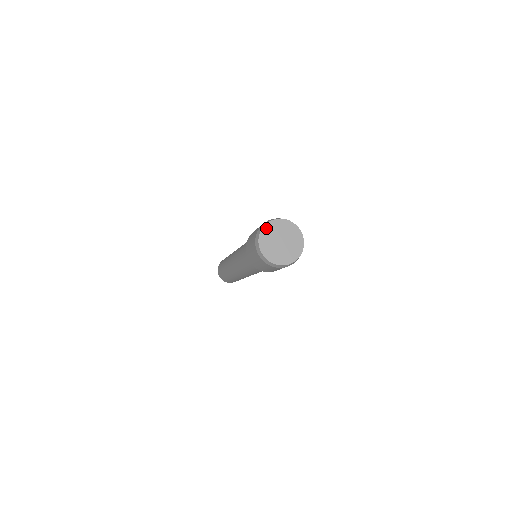
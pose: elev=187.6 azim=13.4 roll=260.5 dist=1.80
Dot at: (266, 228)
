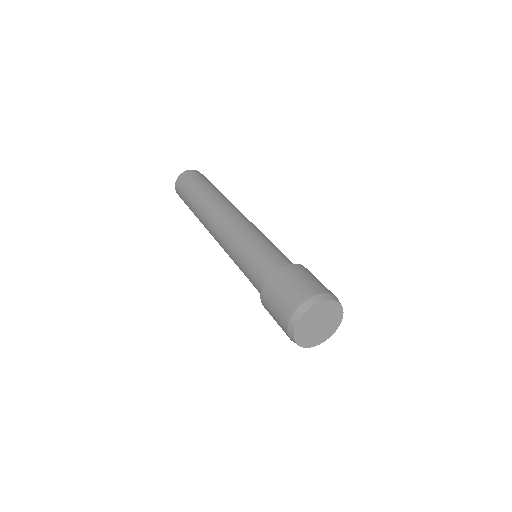
Dot at: (308, 313)
